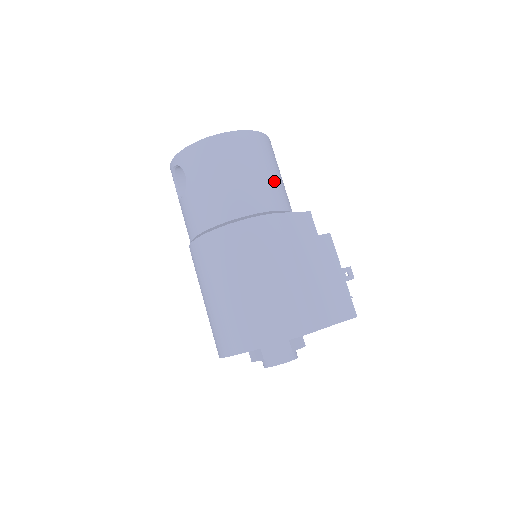
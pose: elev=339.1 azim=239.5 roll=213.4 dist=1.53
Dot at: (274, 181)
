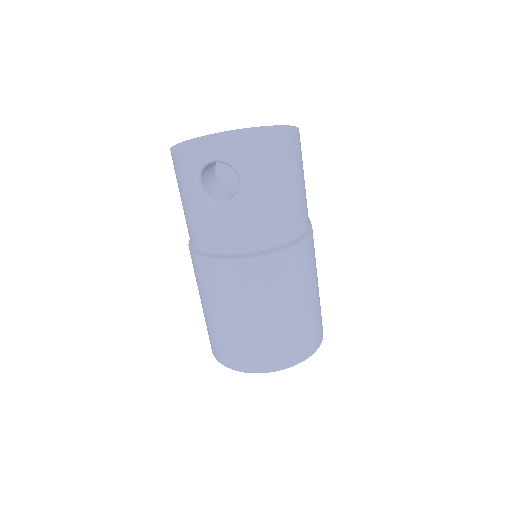
Dot at: occluded
